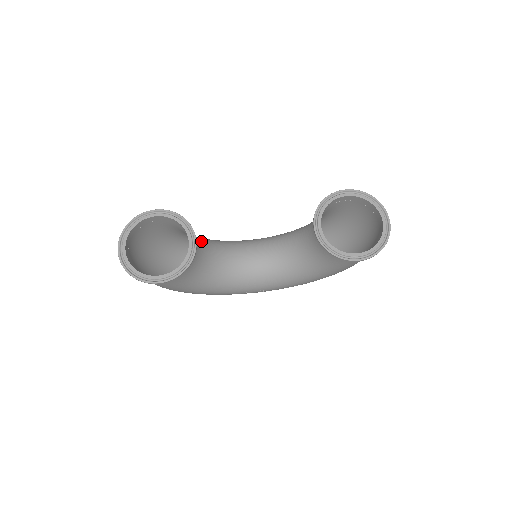
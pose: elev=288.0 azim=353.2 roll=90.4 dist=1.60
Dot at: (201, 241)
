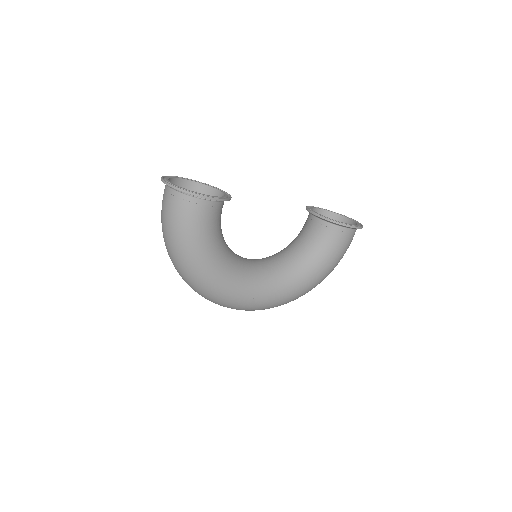
Dot at: occluded
